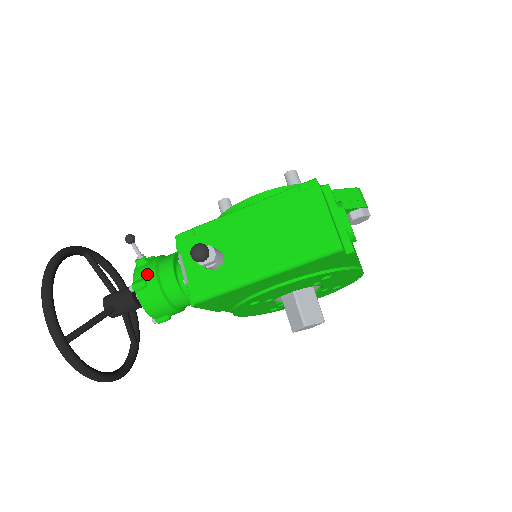
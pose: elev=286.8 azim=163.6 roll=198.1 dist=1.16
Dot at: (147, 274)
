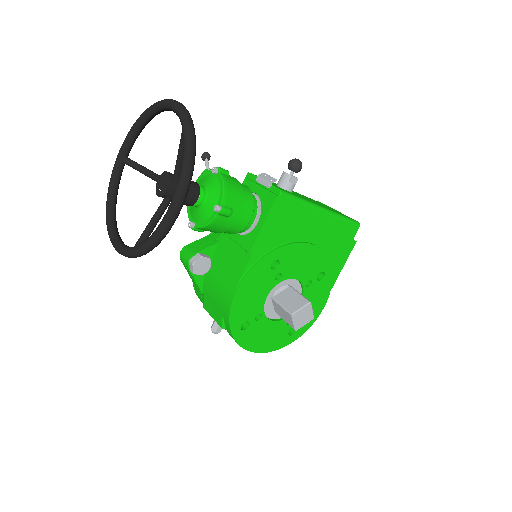
Dot at: occluded
